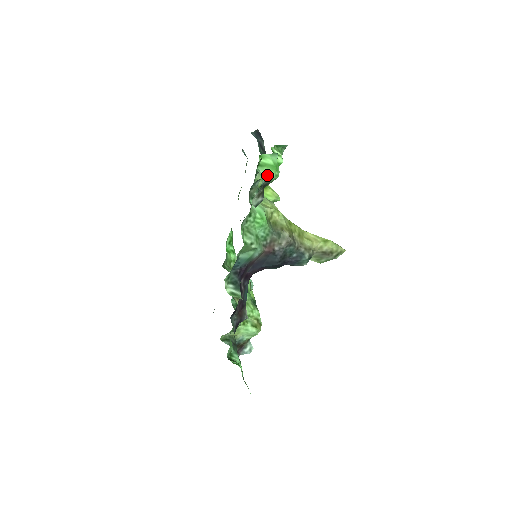
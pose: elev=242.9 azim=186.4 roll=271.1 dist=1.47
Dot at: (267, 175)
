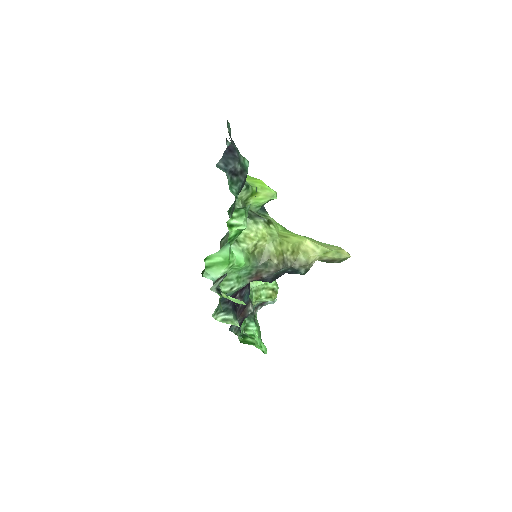
Dot at: (217, 275)
